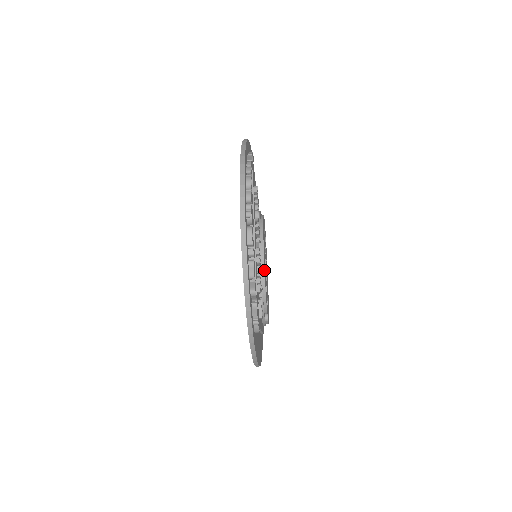
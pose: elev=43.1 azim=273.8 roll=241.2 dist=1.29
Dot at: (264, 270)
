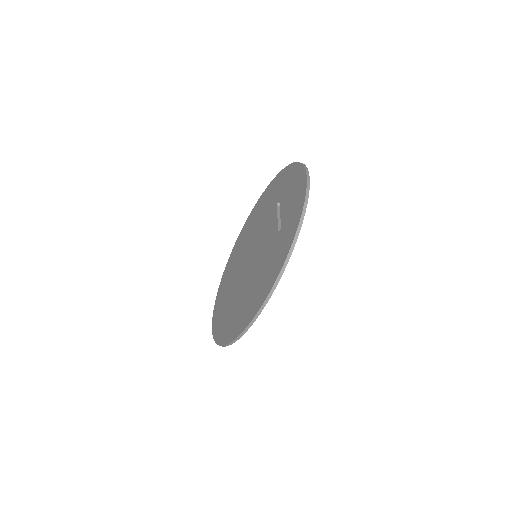
Dot at: occluded
